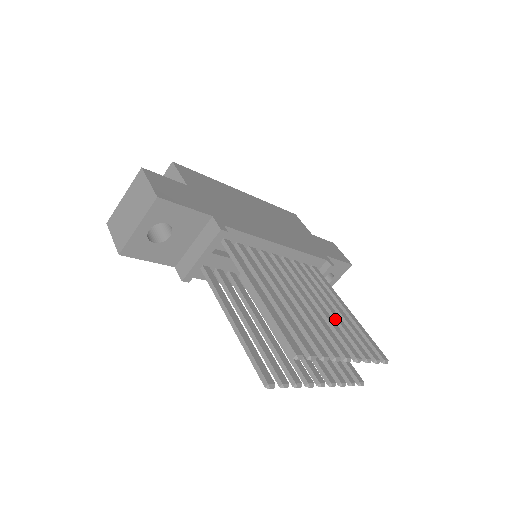
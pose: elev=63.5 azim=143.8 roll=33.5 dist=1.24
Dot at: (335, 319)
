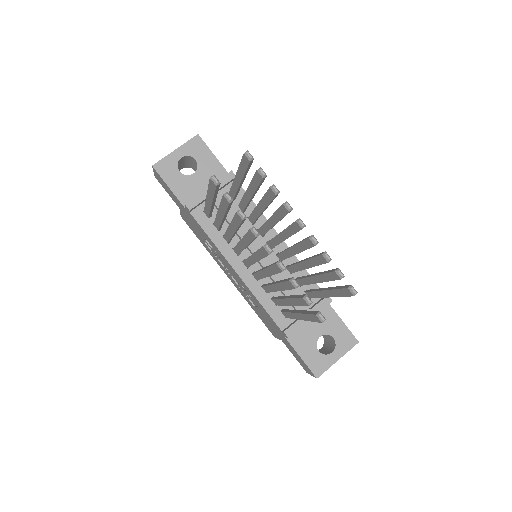
Dot at: (308, 258)
